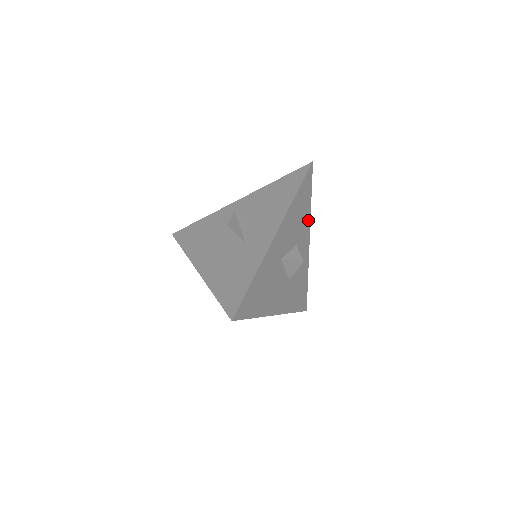
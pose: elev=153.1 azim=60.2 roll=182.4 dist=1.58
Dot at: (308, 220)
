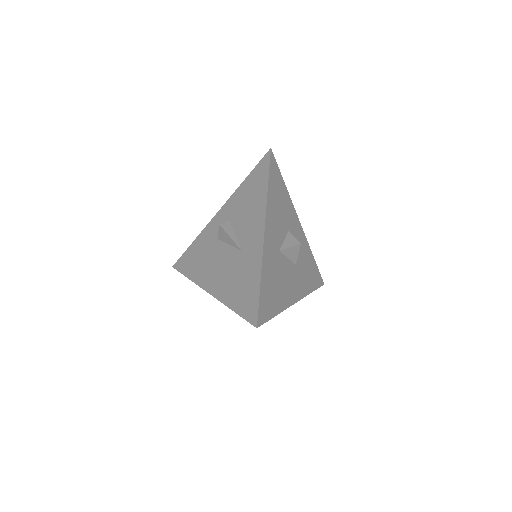
Dot at: (290, 203)
